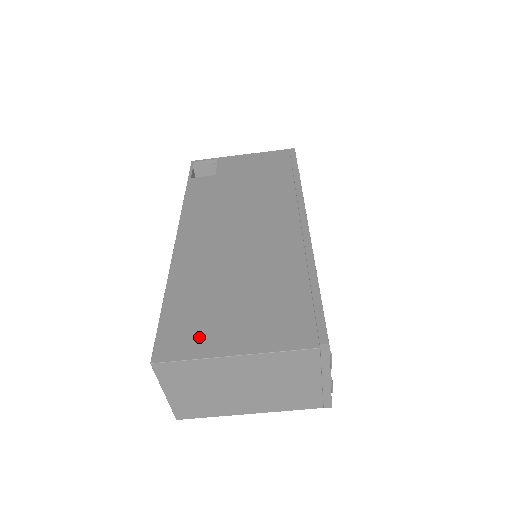
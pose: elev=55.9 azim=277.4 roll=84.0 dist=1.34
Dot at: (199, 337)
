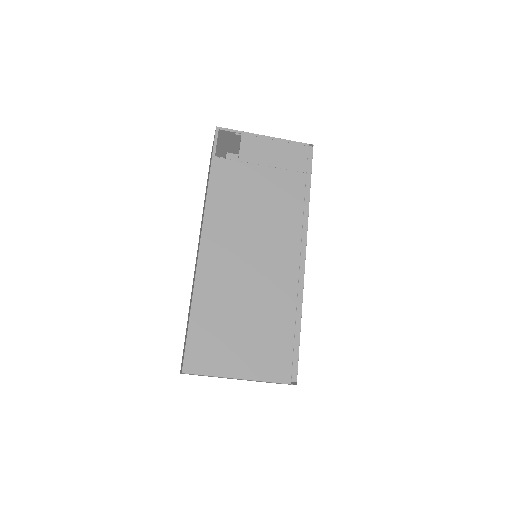
Dot at: (215, 358)
